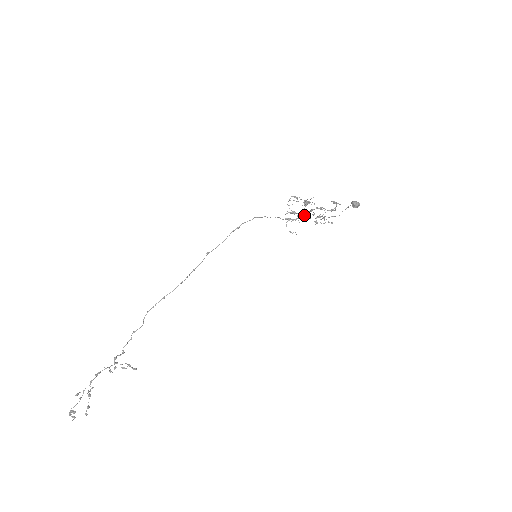
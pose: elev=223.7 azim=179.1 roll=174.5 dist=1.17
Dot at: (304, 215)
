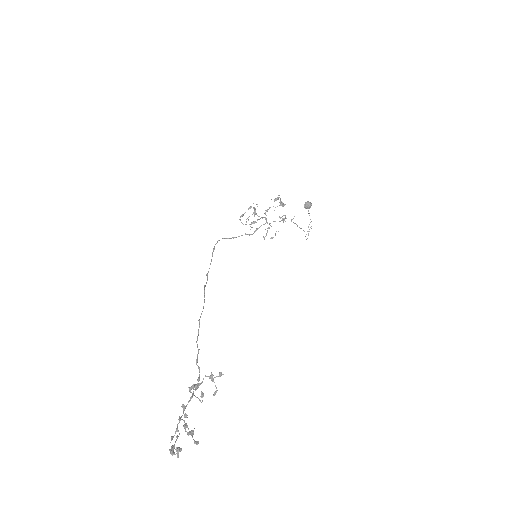
Dot at: occluded
